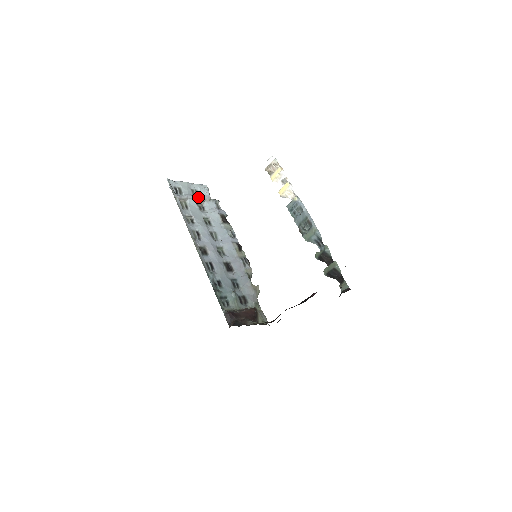
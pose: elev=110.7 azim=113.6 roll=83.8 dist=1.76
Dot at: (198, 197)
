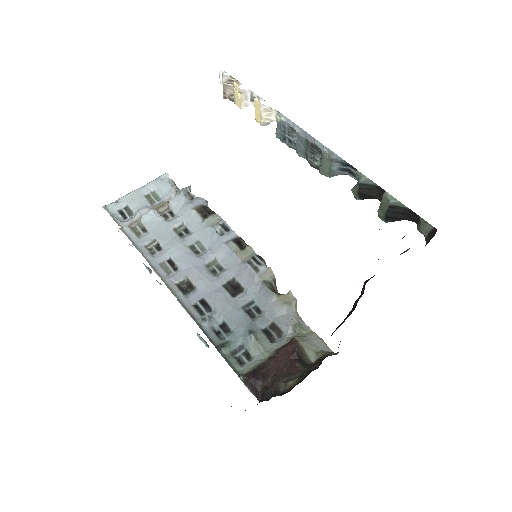
Dot at: (159, 200)
